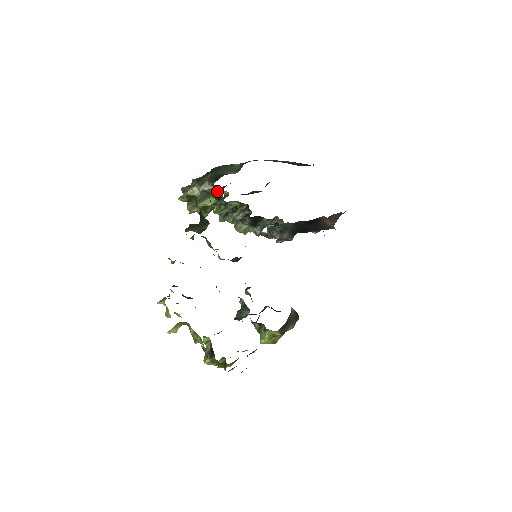
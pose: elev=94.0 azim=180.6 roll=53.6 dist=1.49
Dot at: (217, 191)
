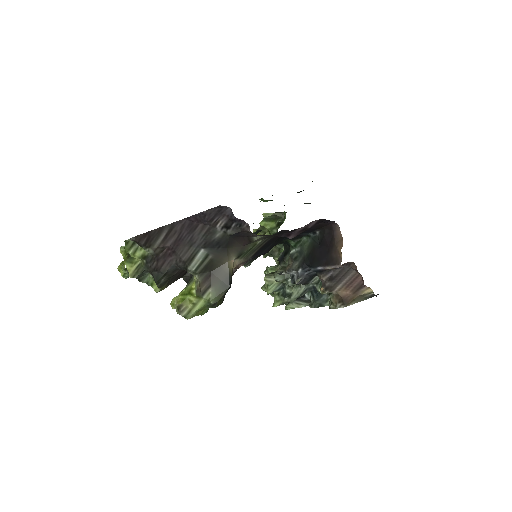
Dot at: (283, 219)
